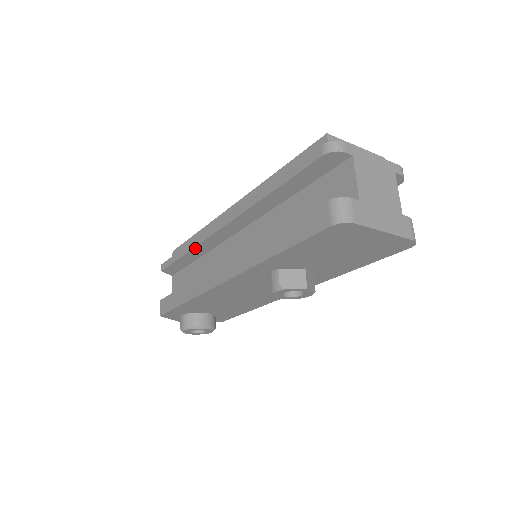
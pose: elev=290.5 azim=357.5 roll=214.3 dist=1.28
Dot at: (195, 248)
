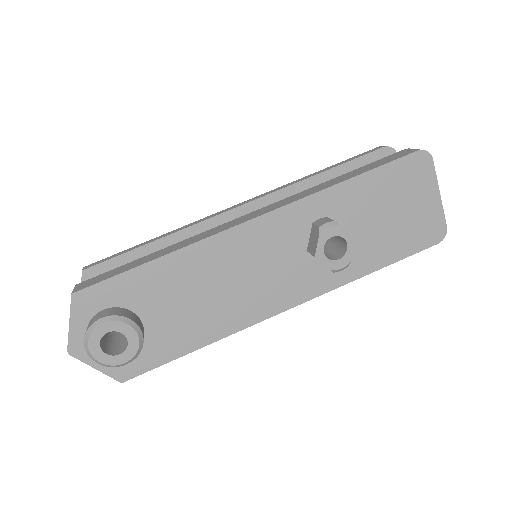
Dot at: (178, 233)
